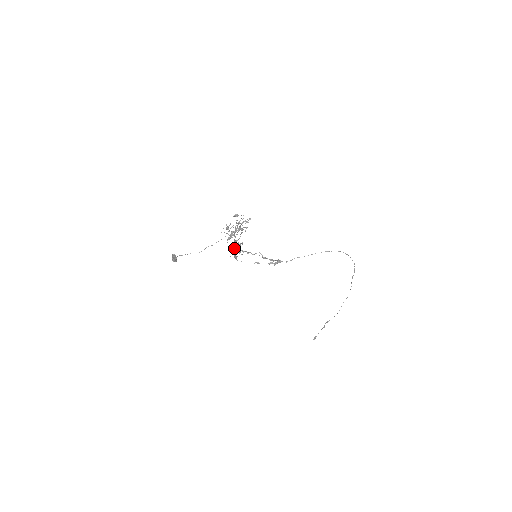
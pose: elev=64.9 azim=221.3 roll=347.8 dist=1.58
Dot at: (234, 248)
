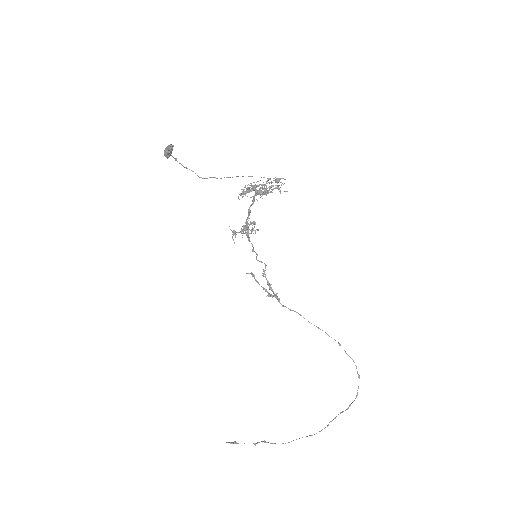
Dot at: (244, 226)
